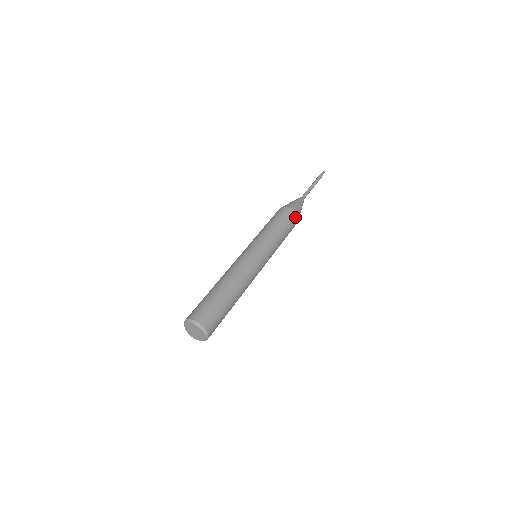
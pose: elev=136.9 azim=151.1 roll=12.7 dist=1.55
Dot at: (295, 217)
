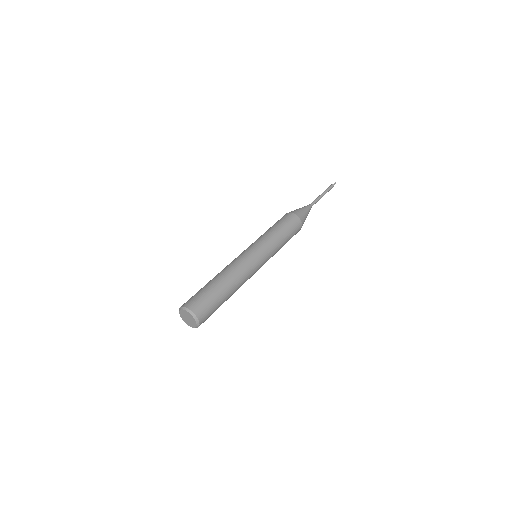
Dot at: (299, 230)
